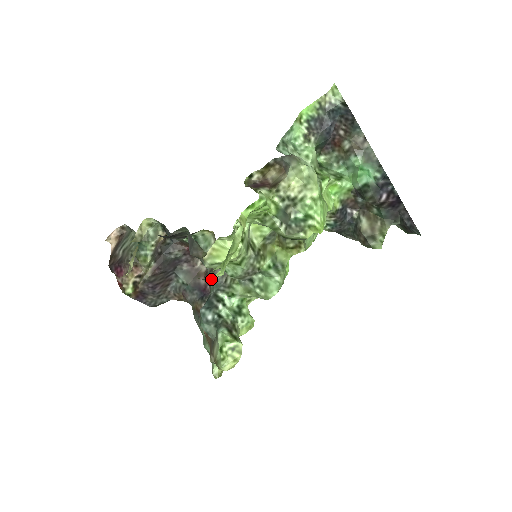
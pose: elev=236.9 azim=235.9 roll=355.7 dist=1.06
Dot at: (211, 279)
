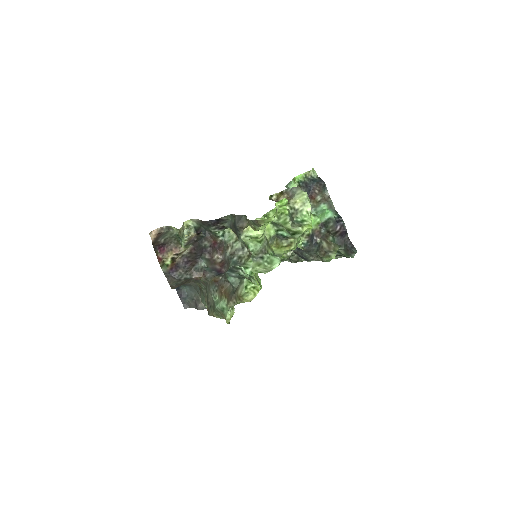
Dot at: (231, 259)
